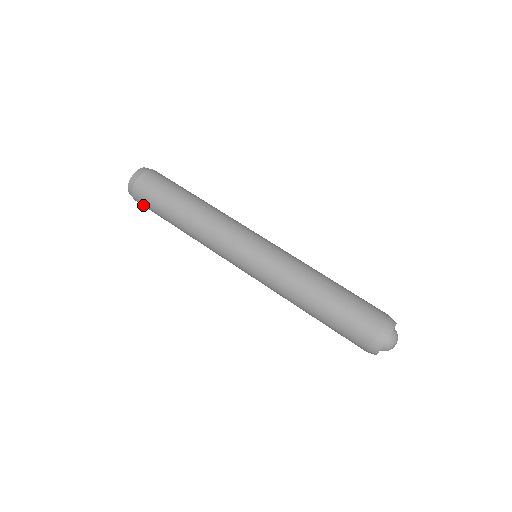
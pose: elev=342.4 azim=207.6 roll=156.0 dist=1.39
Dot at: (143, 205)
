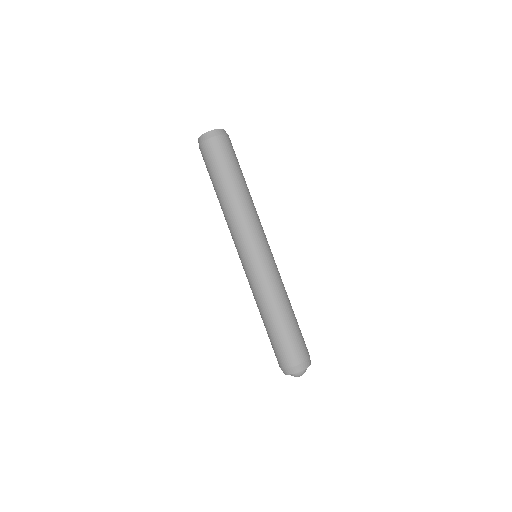
Dot at: occluded
